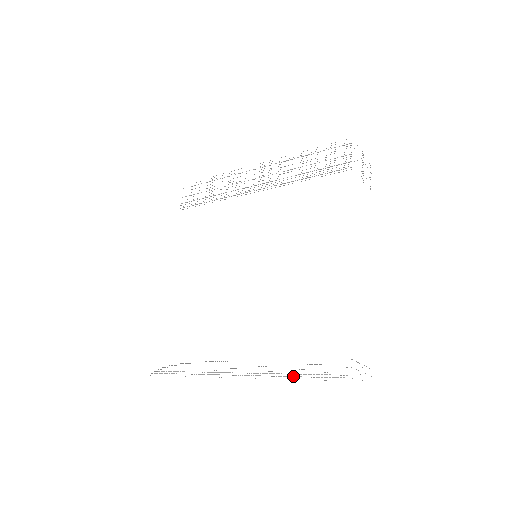
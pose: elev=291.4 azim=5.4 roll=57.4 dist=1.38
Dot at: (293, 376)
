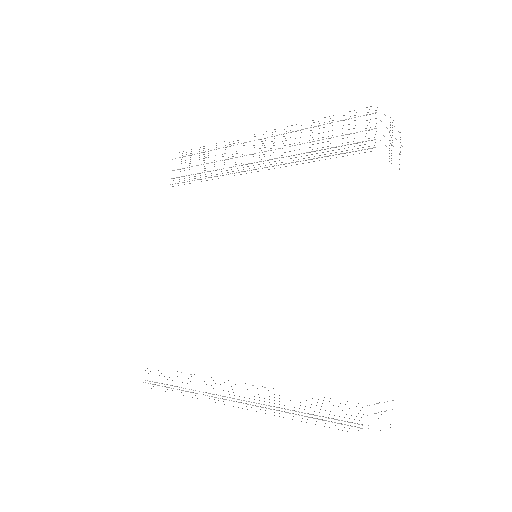
Dot at: (298, 414)
